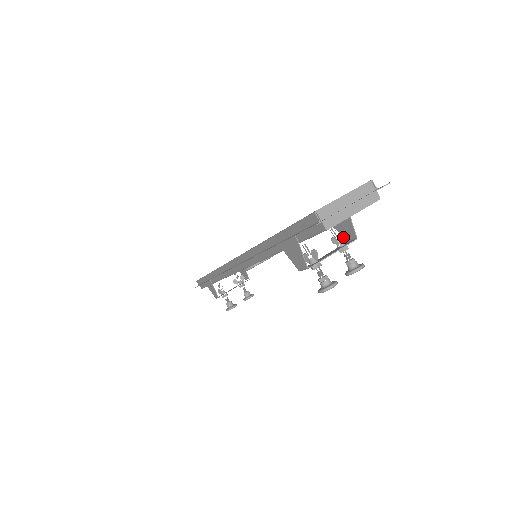
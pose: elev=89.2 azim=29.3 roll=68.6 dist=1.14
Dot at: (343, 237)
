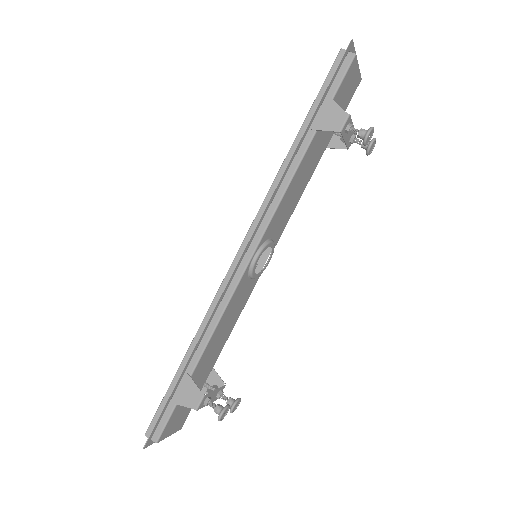
Dot at: (343, 148)
